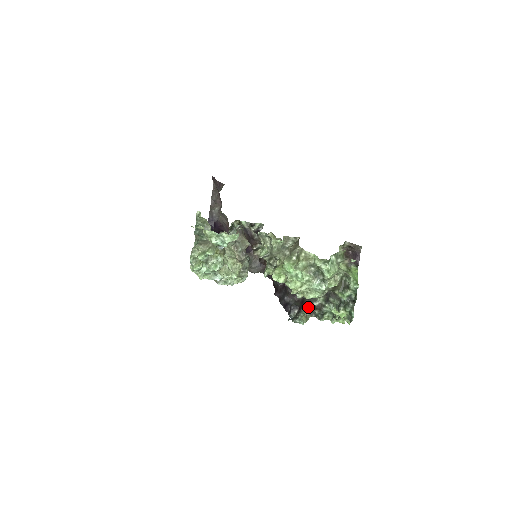
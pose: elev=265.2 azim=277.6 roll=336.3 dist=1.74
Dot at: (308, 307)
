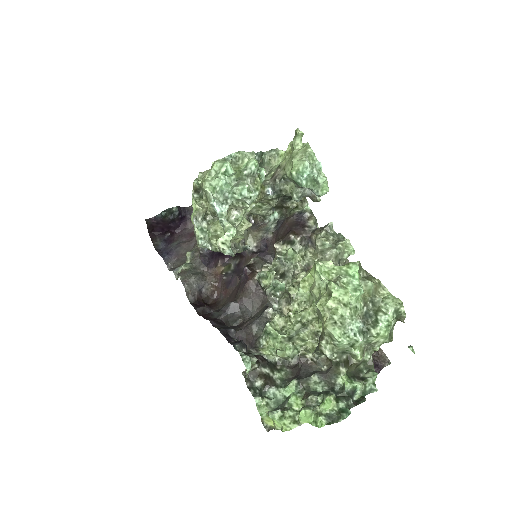
Dot at: (258, 365)
